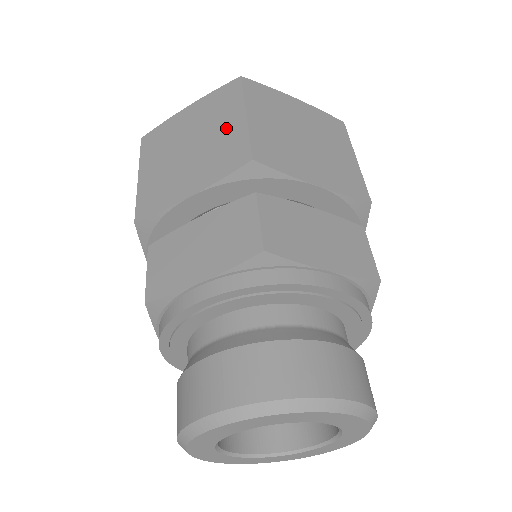
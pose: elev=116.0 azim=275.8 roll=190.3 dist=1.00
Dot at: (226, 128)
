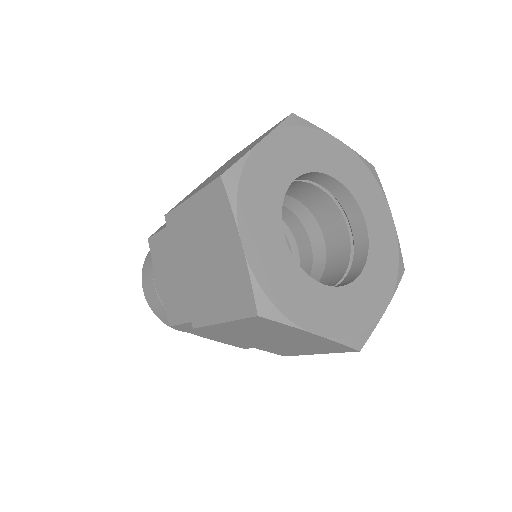
Dot at: (214, 302)
